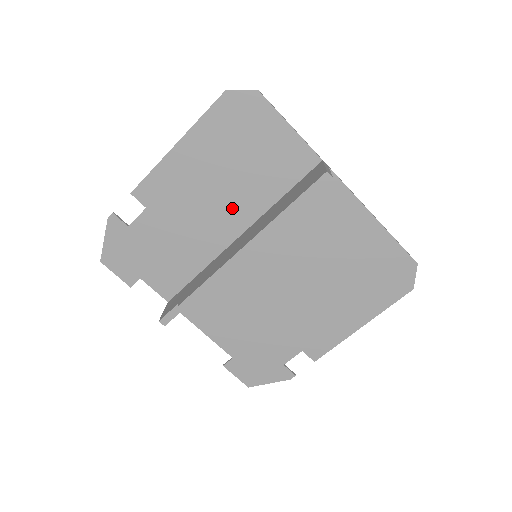
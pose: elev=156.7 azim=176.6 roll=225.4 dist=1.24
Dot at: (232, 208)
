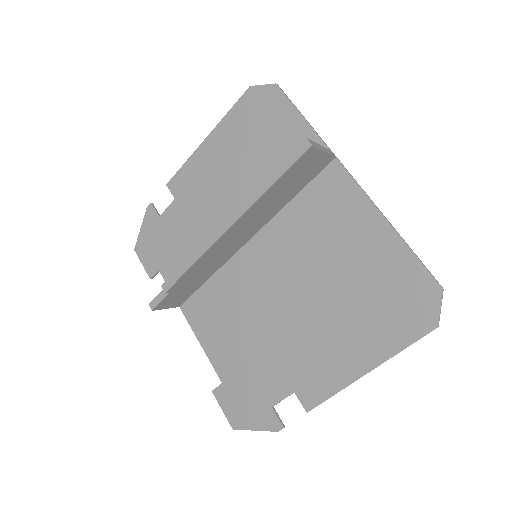
Dot at: (242, 202)
